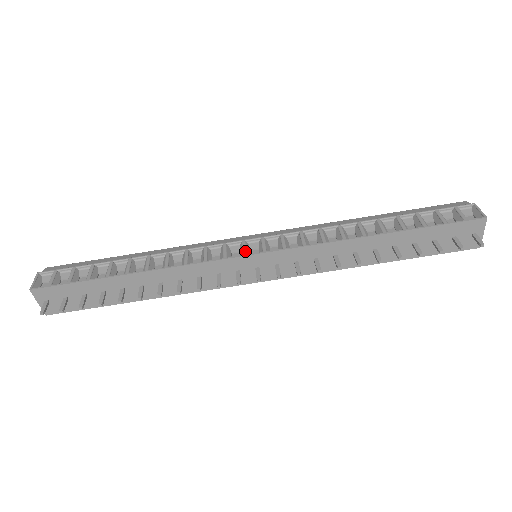
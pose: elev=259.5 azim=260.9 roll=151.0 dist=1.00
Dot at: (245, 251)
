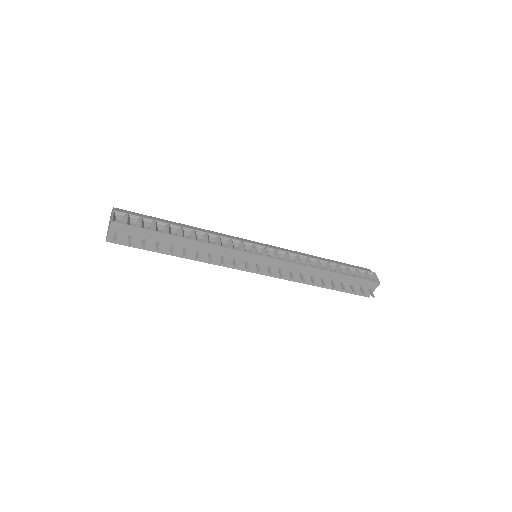
Dot at: (256, 251)
